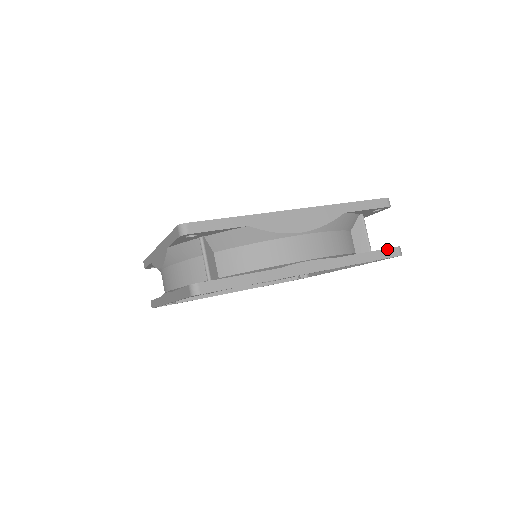
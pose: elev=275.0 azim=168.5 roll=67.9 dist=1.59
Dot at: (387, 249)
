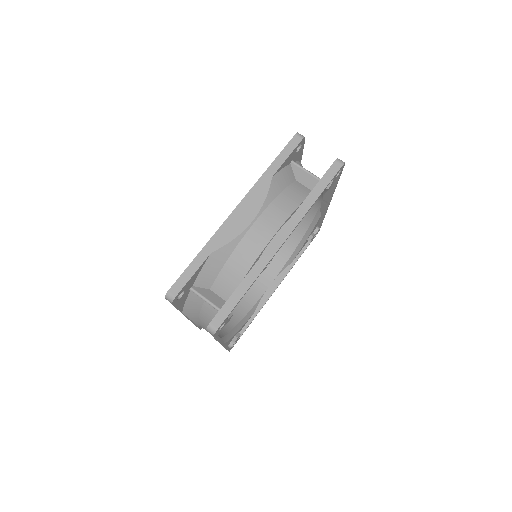
Dot at: (328, 170)
